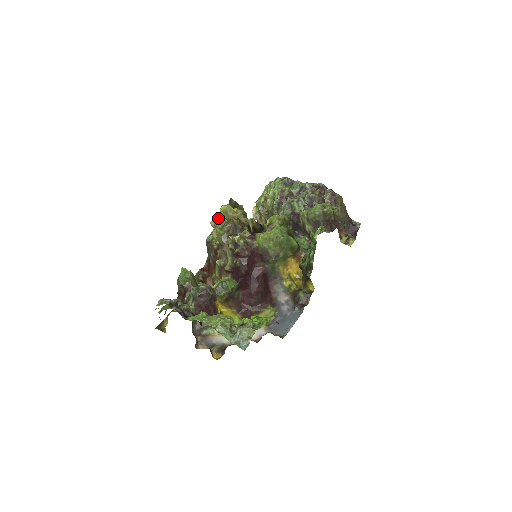
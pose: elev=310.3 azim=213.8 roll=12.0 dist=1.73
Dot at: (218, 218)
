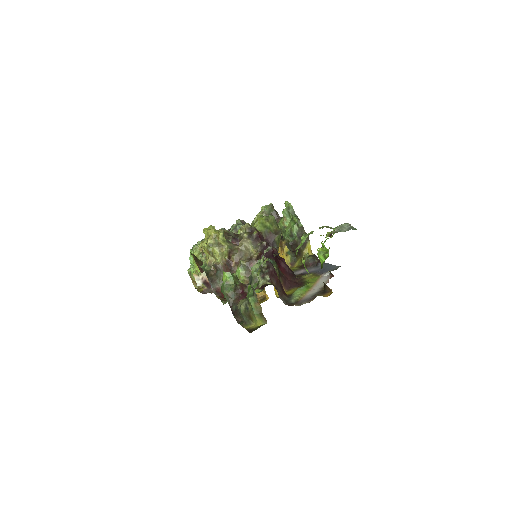
Dot at: (212, 234)
